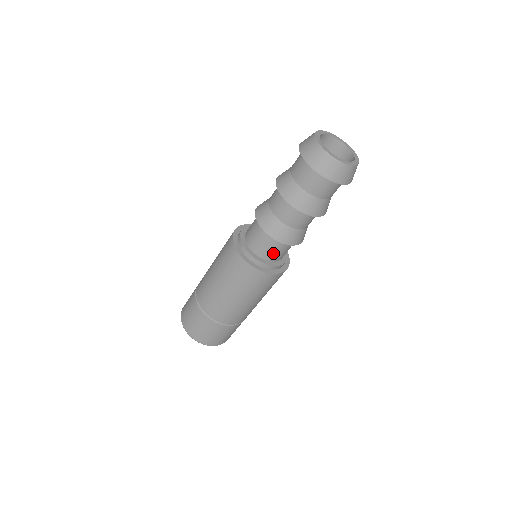
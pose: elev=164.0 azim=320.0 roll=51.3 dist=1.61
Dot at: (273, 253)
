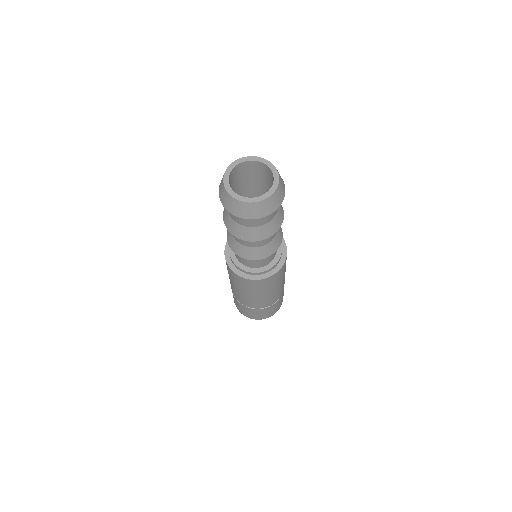
Dot at: (242, 259)
